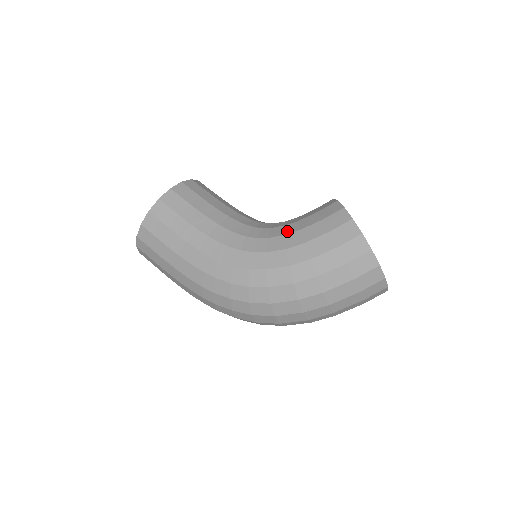
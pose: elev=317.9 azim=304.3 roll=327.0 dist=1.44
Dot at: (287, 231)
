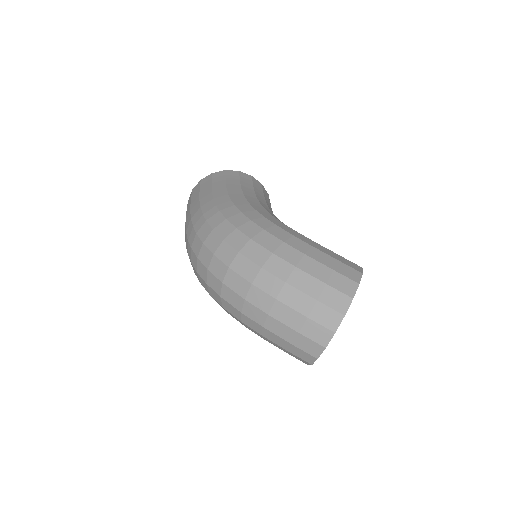
Dot at: occluded
